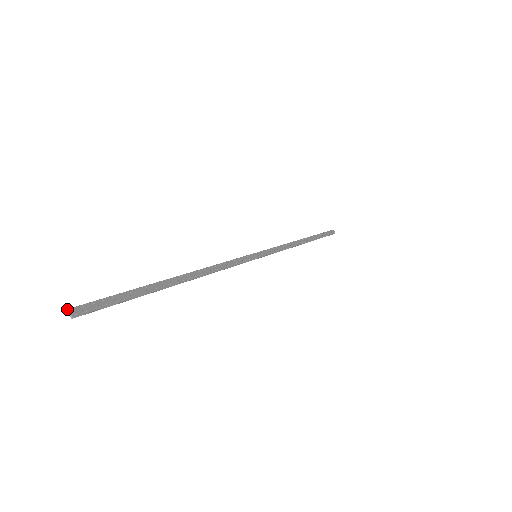
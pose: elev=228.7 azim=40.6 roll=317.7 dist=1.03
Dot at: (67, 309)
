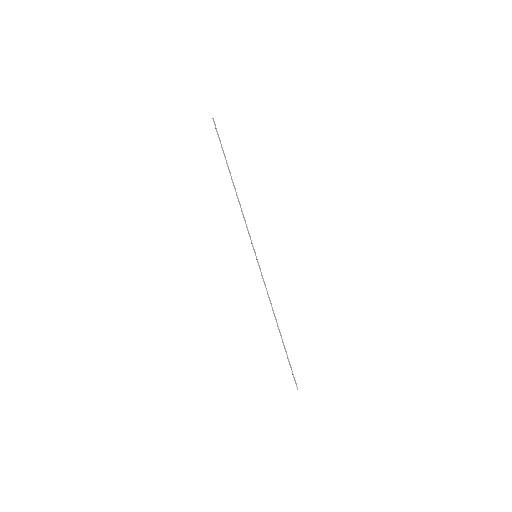
Dot at: (213, 119)
